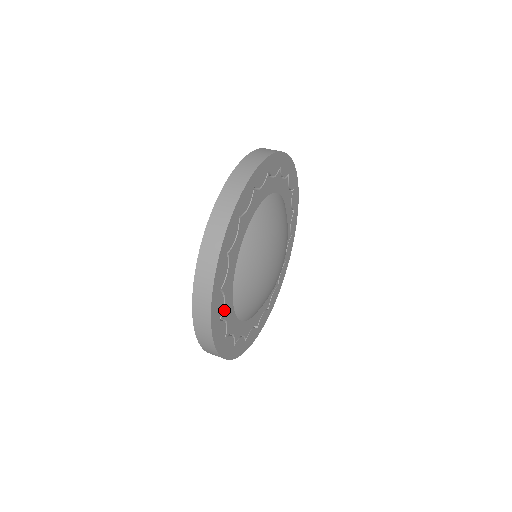
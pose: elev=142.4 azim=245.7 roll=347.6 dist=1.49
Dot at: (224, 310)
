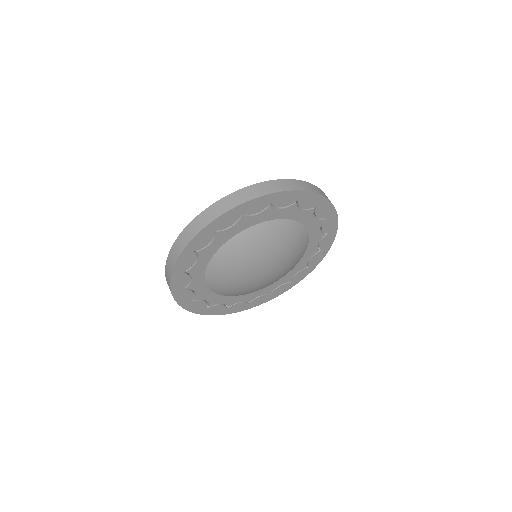
Dot at: (228, 304)
